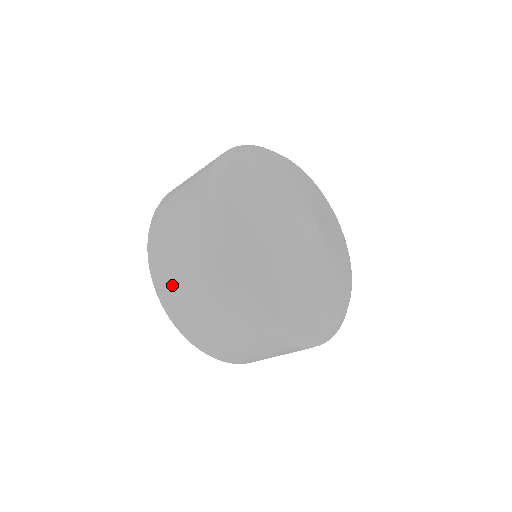
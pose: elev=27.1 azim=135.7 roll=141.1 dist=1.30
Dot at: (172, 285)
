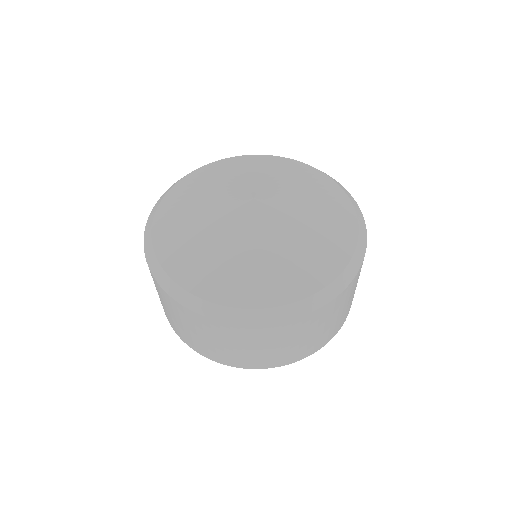
Dot at: (179, 329)
